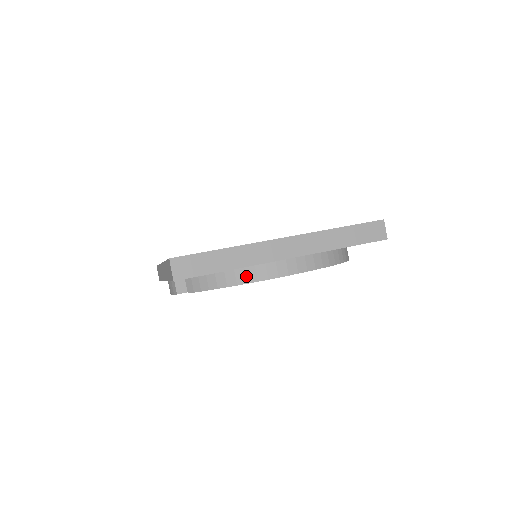
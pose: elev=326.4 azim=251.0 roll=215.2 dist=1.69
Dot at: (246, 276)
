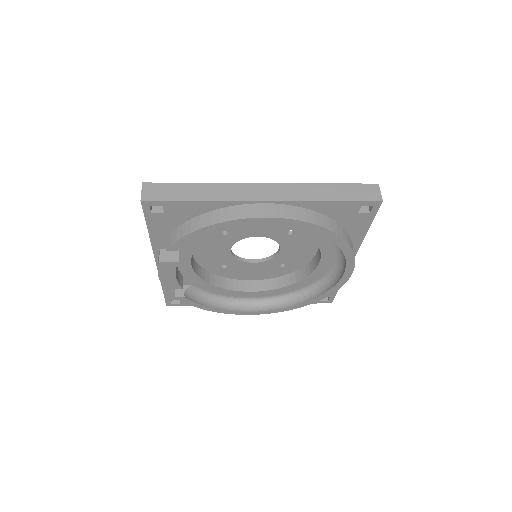
Dot at: (219, 216)
